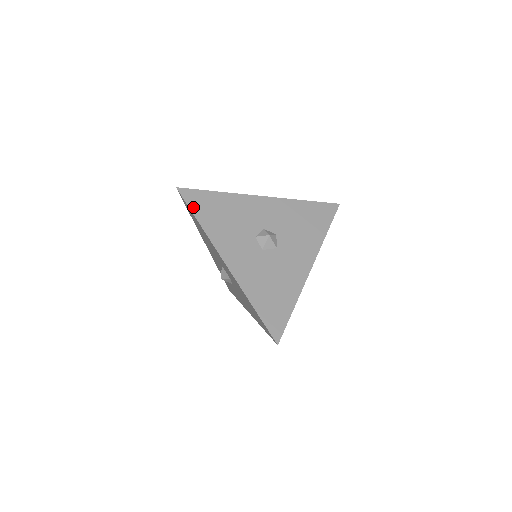
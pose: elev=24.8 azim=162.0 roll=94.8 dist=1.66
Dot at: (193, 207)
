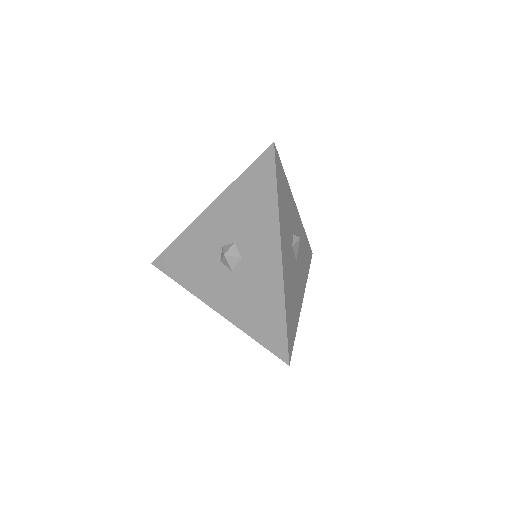
Dot at: (168, 272)
